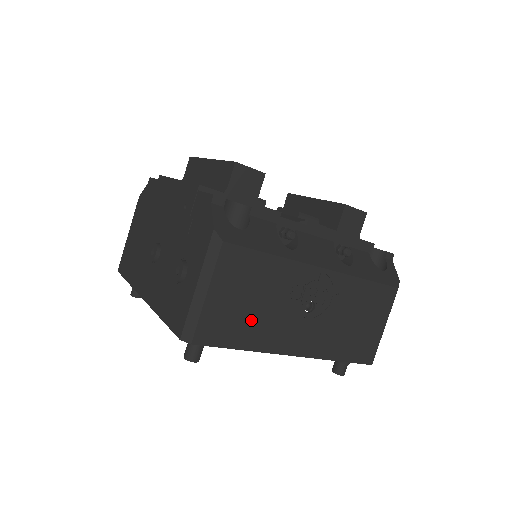
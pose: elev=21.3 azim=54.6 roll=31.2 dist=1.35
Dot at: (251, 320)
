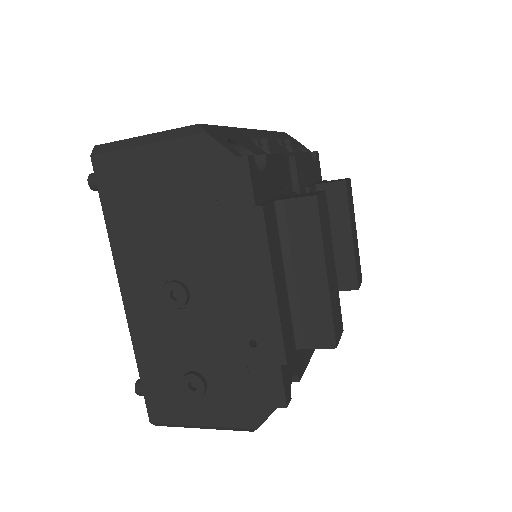
Dot at: occluded
